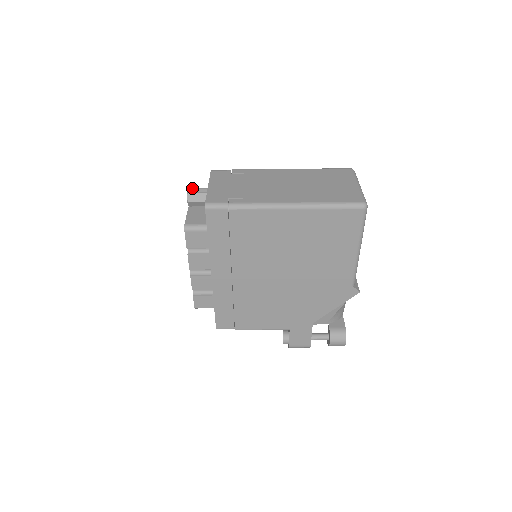
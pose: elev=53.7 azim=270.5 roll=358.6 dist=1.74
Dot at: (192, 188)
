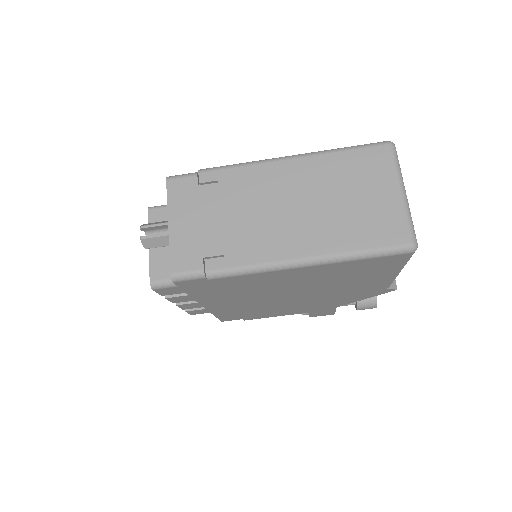
Dot at: (145, 225)
